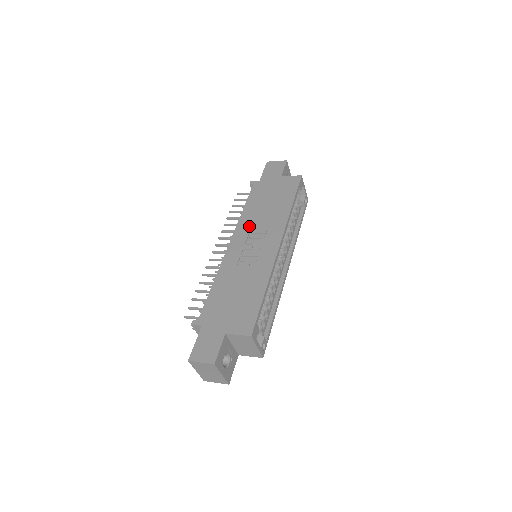
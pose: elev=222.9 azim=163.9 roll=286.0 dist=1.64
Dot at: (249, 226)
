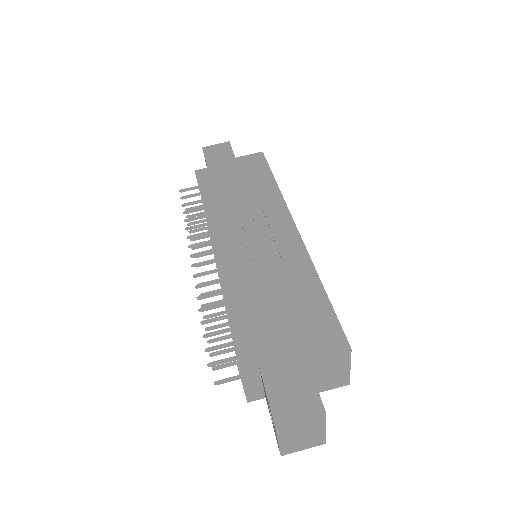
Dot at: (233, 218)
